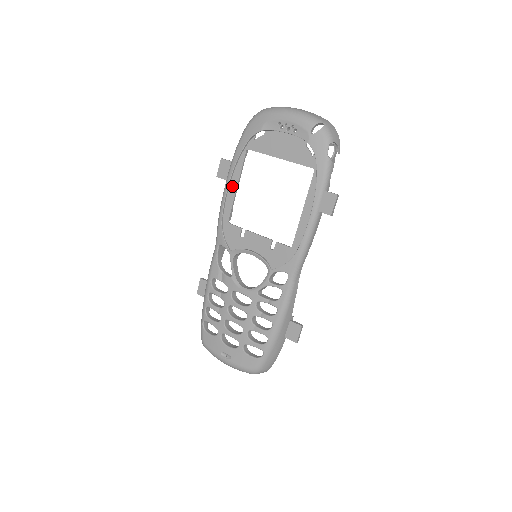
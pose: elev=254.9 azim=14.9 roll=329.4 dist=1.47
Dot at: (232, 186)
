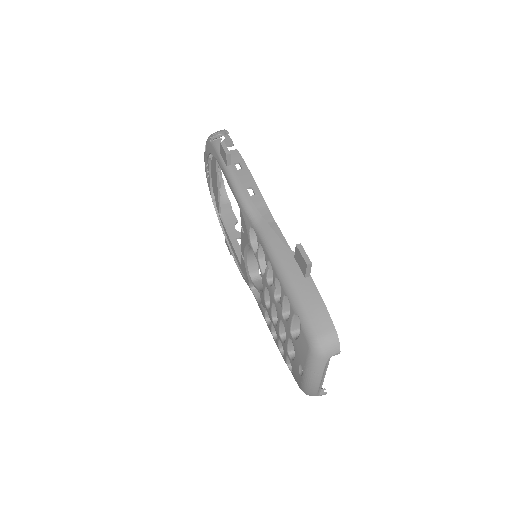
Dot at: (230, 244)
